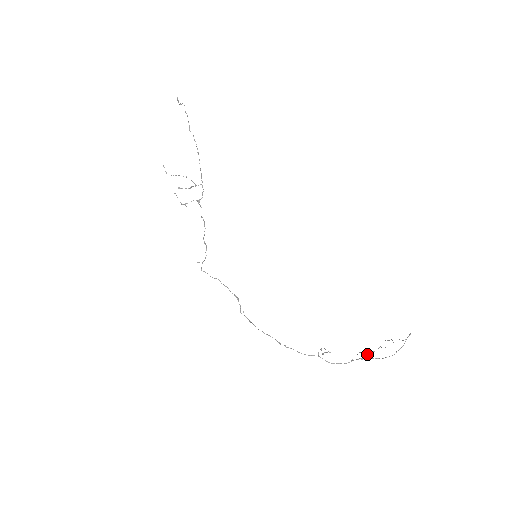
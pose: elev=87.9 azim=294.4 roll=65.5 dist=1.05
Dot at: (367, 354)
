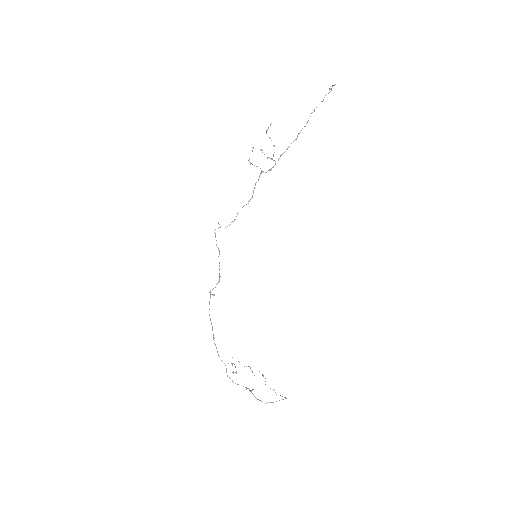
Dot at: occluded
